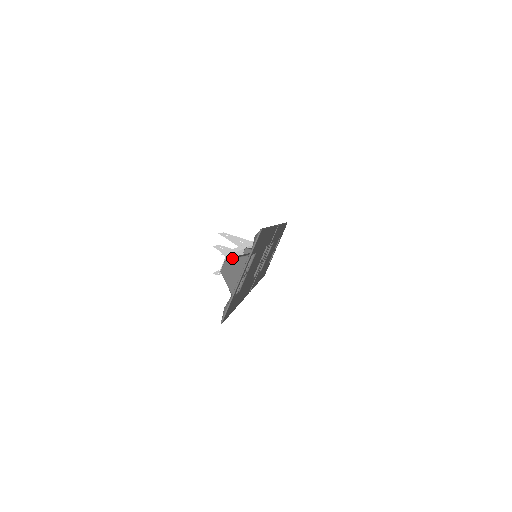
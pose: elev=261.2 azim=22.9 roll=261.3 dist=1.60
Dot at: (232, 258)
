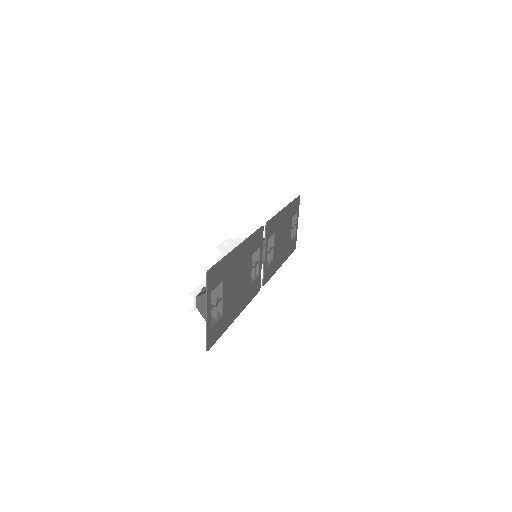
Dot at: (199, 295)
